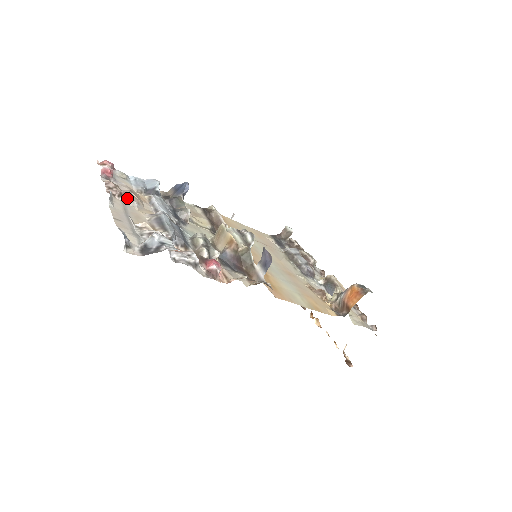
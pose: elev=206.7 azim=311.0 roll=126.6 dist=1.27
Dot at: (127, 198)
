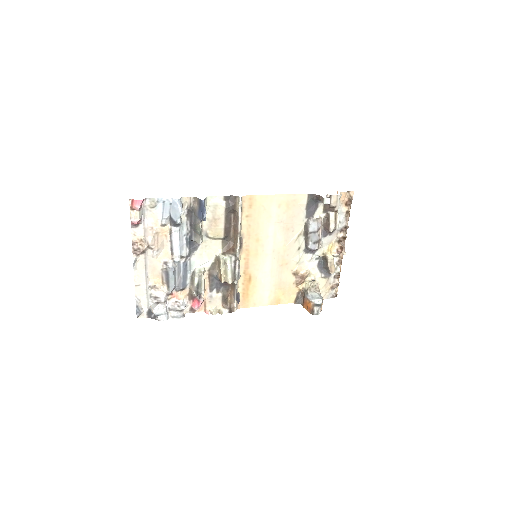
Dot at: (149, 248)
